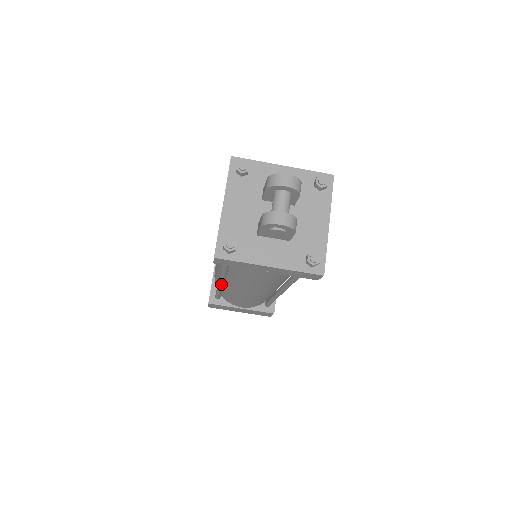
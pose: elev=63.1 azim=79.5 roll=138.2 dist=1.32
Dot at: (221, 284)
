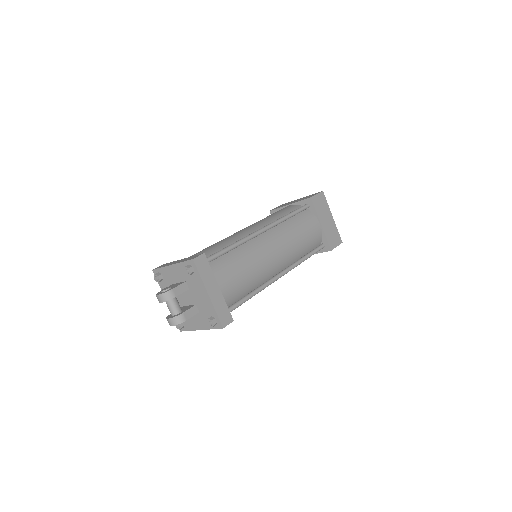
Dot at: occluded
